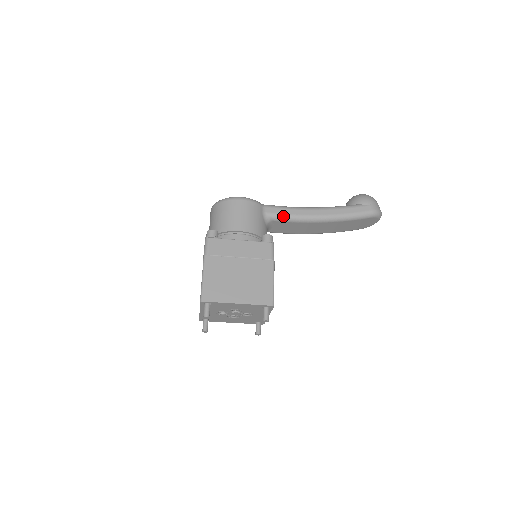
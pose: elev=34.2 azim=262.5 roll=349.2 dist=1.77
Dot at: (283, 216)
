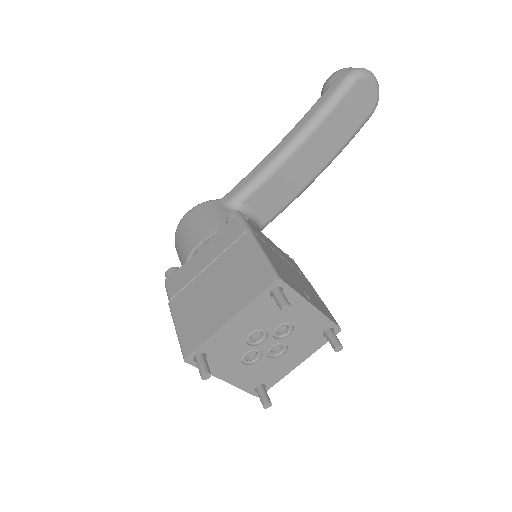
Dot at: (248, 186)
